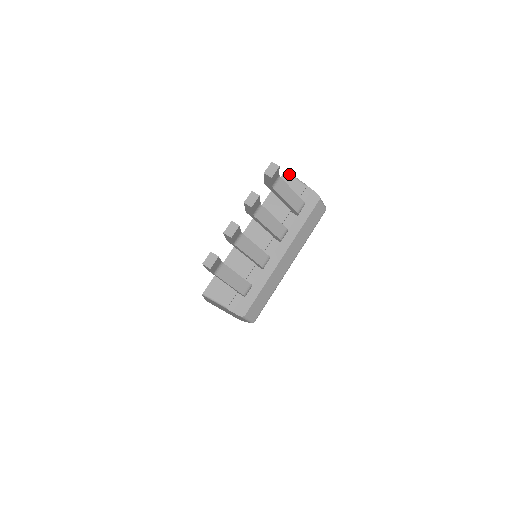
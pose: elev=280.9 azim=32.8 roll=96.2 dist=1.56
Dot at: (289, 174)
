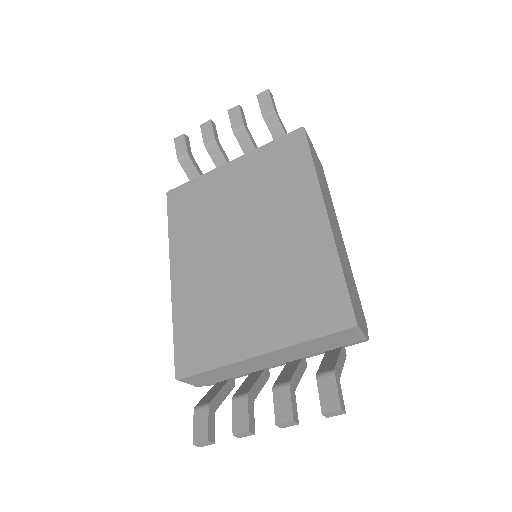
Dot at: (357, 330)
